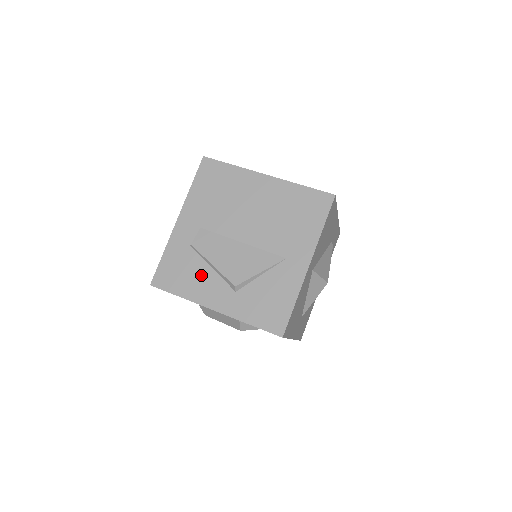
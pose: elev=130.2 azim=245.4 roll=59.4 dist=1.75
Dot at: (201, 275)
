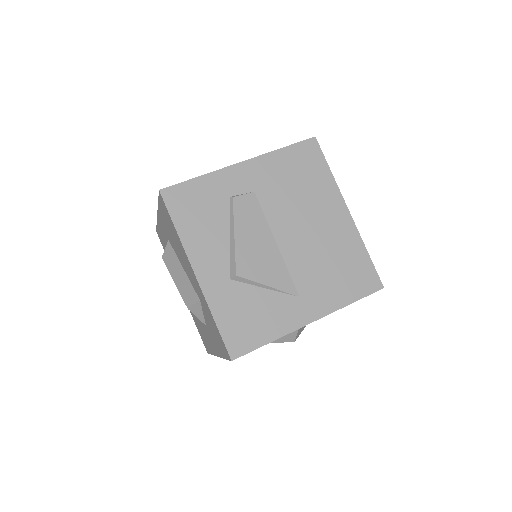
Dot at: (215, 232)
